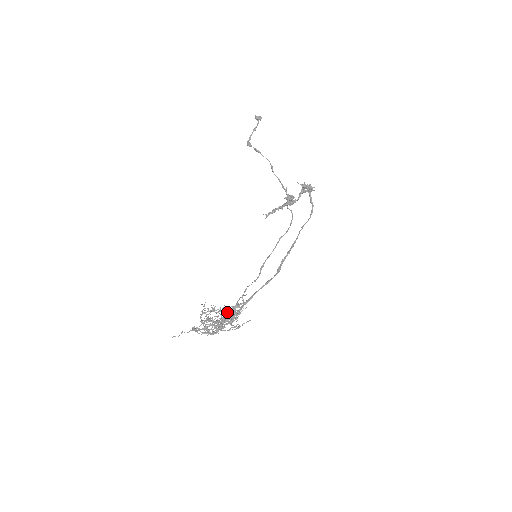
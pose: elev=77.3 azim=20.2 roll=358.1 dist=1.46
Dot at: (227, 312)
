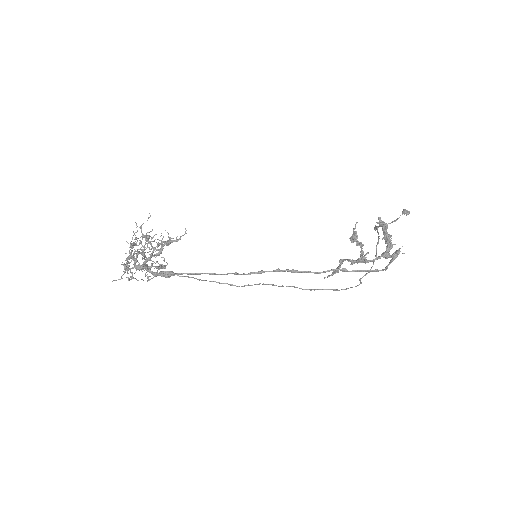
Dot at: occluded
